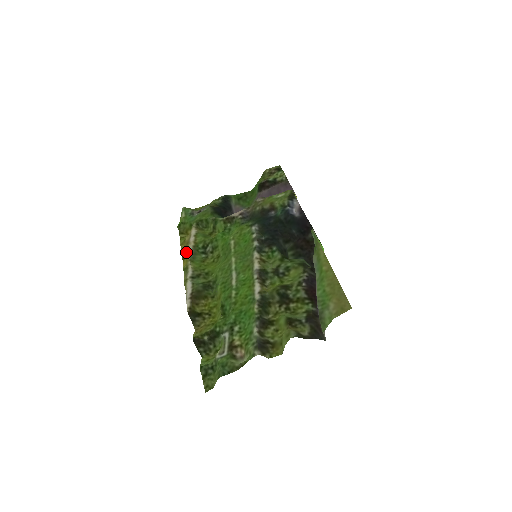
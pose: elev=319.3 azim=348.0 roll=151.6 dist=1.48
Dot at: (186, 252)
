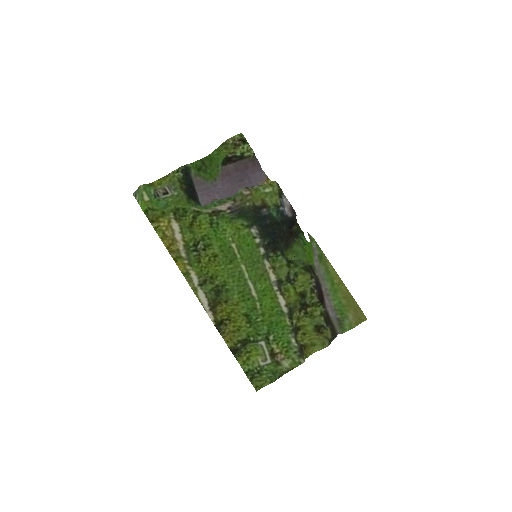
Dot at: (178, 253)
